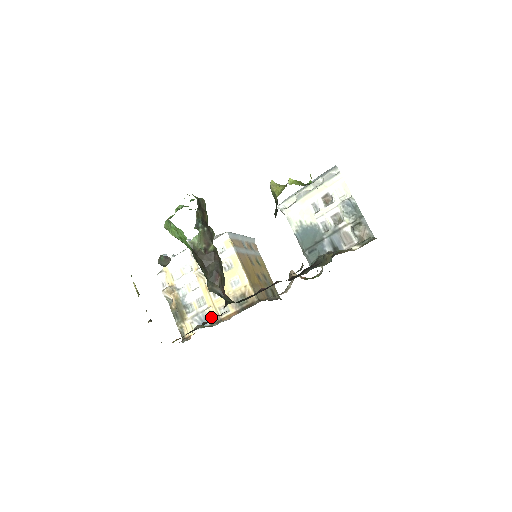
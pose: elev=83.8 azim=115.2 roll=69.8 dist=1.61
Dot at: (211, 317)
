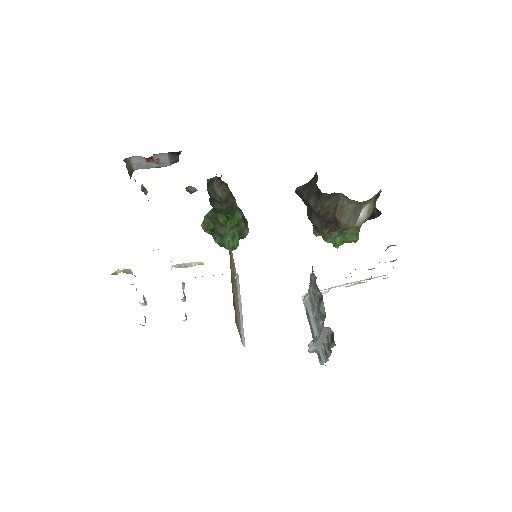
Dot at: occluded
